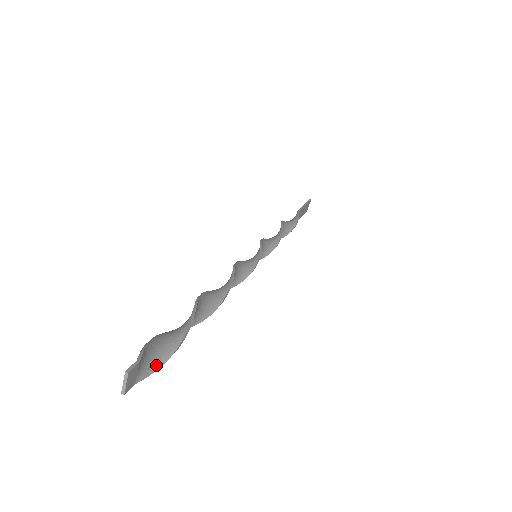
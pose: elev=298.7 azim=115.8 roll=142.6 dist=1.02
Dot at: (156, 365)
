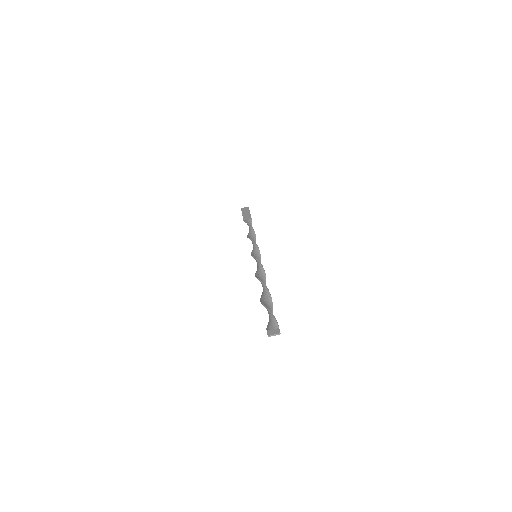
Dot at: (269, 325)
